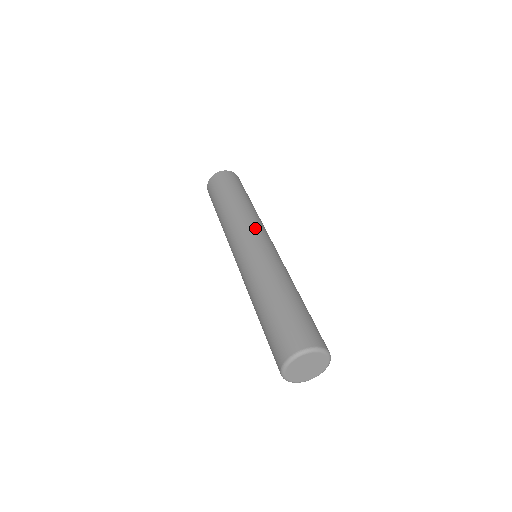
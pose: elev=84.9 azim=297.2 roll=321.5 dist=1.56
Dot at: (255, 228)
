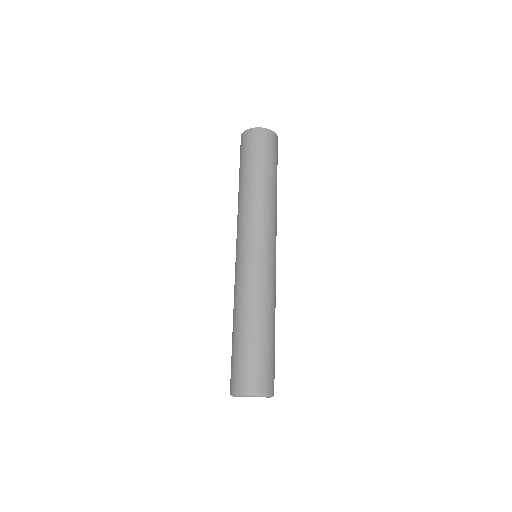
Dot at: (270, 234)
